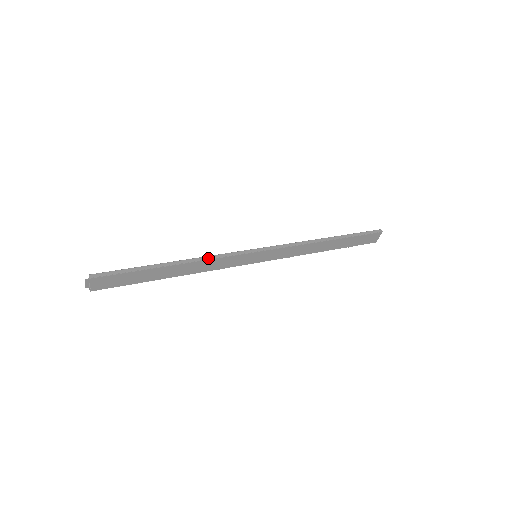
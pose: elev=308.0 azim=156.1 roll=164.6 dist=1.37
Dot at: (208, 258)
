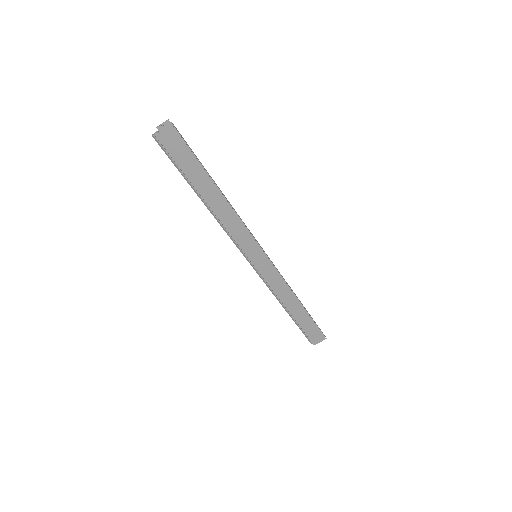
Dot at: occluded
